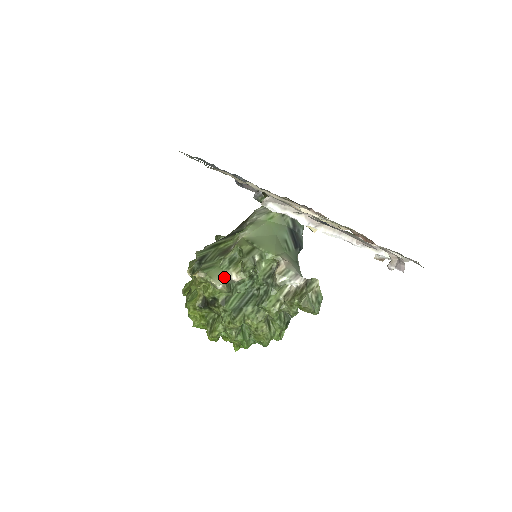
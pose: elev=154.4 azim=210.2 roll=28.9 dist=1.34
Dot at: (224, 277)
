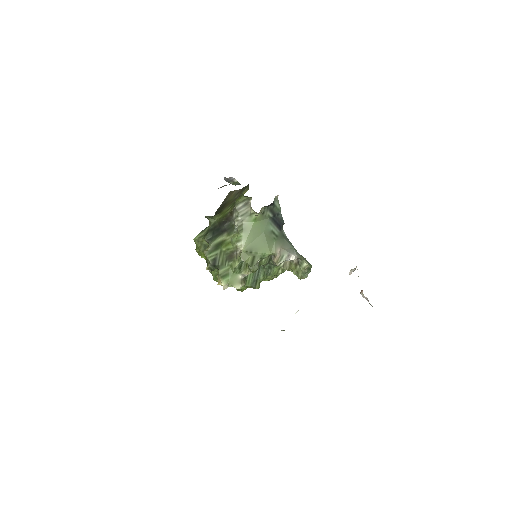
Dot at: (240, 280)
